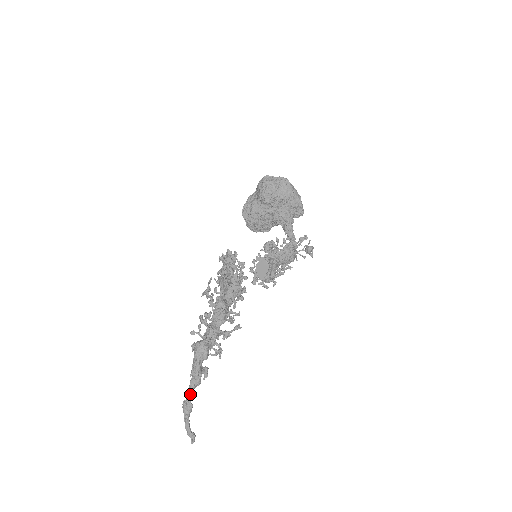
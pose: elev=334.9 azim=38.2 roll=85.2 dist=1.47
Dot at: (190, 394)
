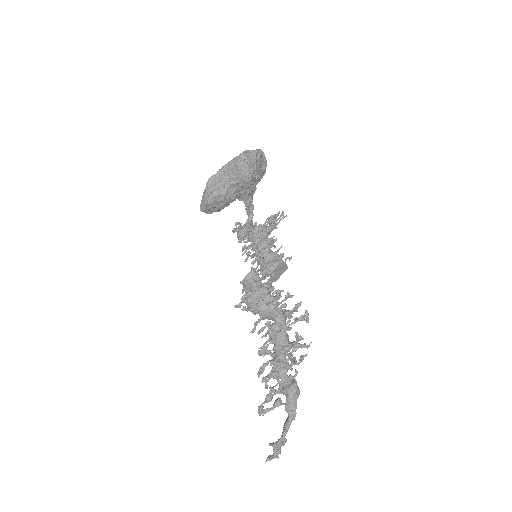
Dot at: (286, 433)
